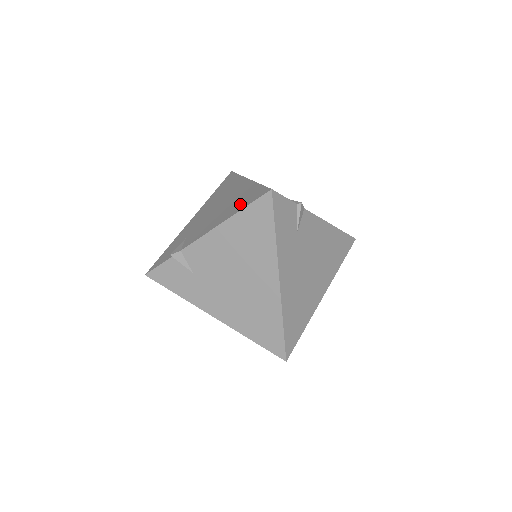
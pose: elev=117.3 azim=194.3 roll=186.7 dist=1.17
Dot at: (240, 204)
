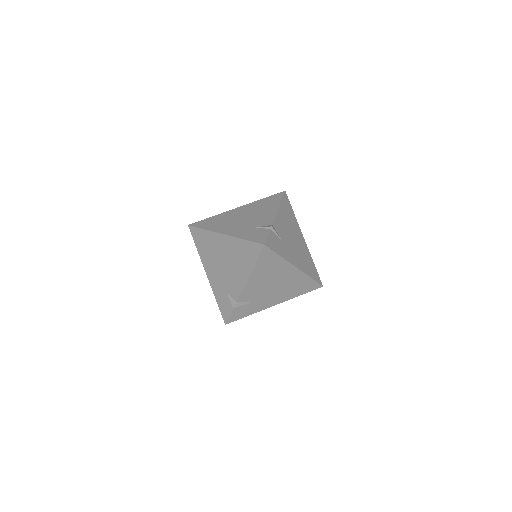
Dot at: (248, 259)
